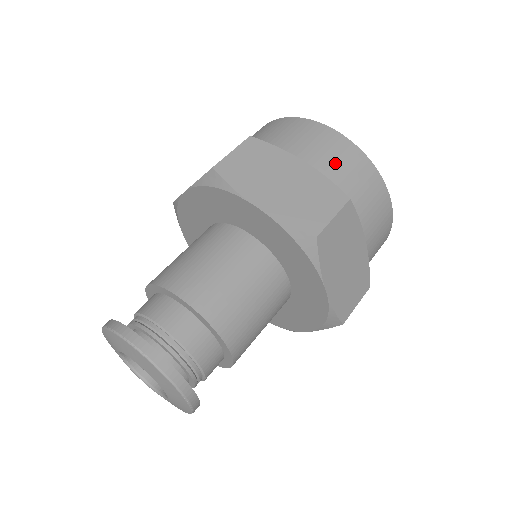
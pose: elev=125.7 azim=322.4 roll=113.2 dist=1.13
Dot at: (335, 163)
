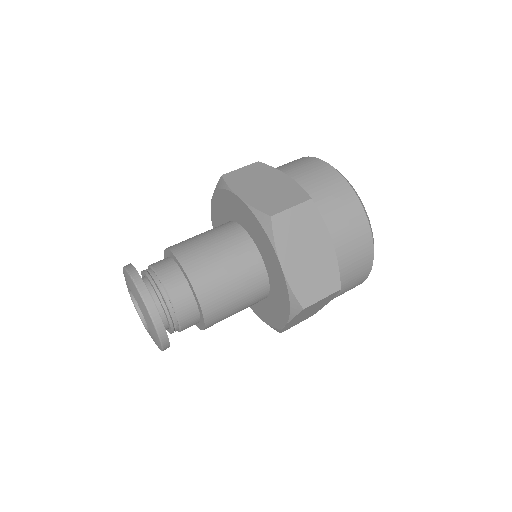
Dot at: (351, 252)
